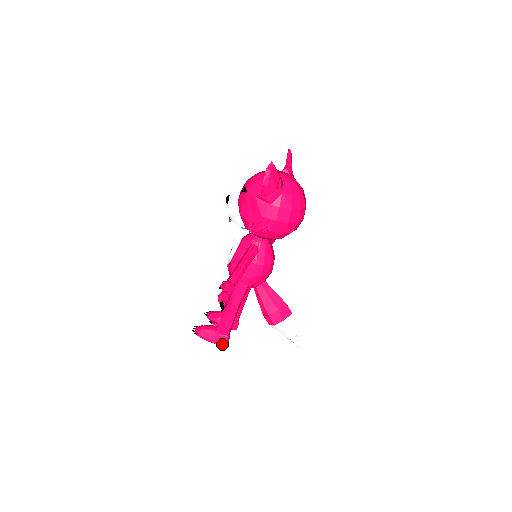
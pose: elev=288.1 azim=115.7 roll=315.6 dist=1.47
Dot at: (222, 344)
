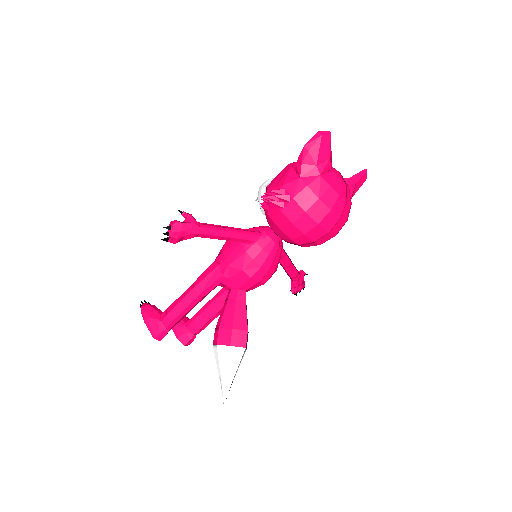
Dot at: (154, 334)
